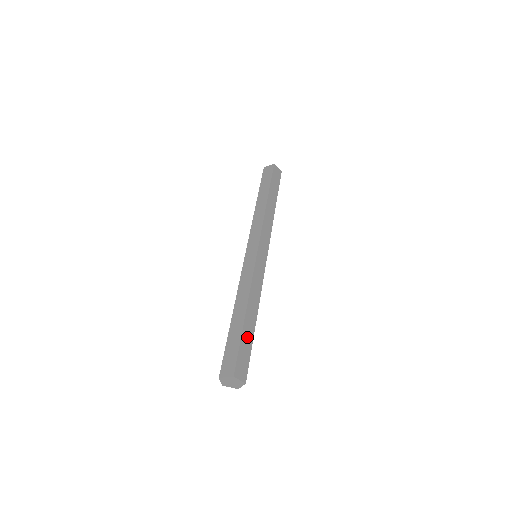
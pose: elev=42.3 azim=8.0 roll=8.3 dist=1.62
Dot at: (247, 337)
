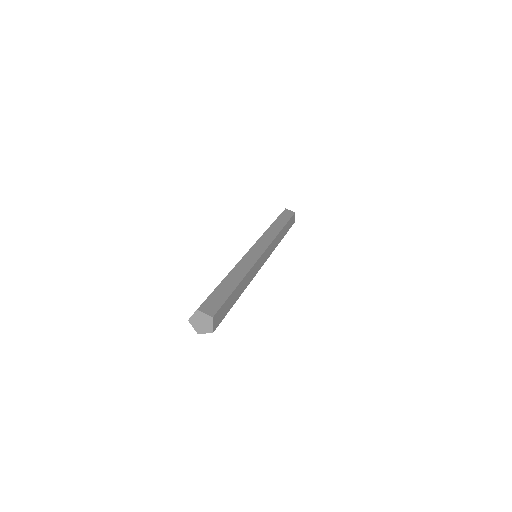
Dot at: (231, 301)
